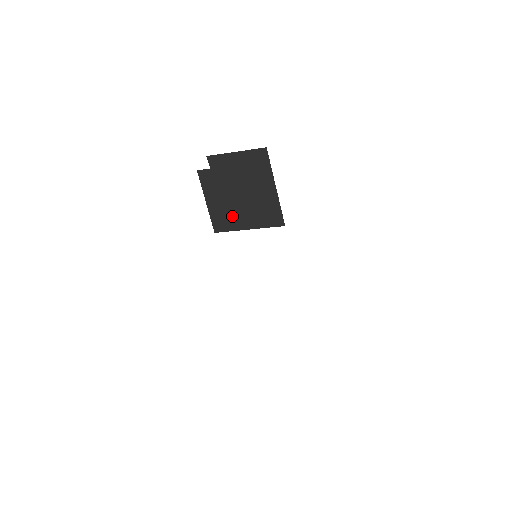
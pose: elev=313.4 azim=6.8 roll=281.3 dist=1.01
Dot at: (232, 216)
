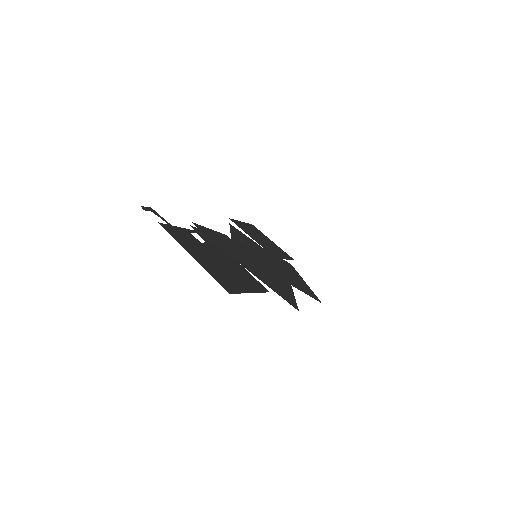
Dot at: (227, 241)
